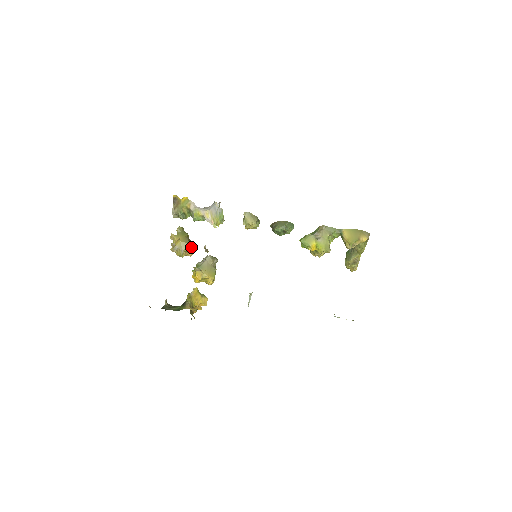
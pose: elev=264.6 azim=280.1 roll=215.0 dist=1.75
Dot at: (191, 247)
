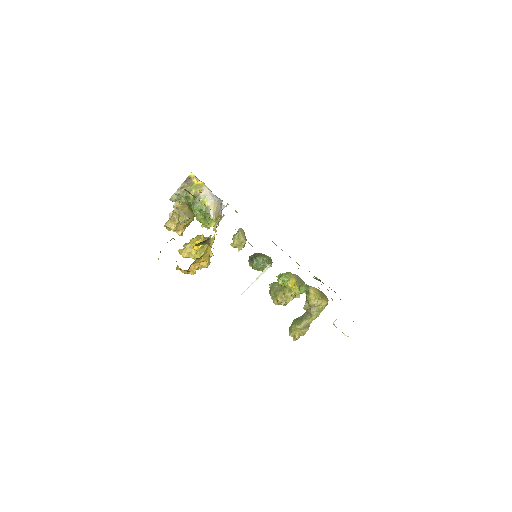
Dot at: (187, 225)
